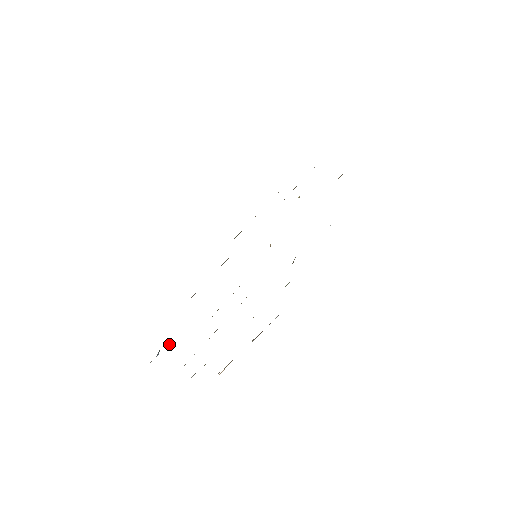
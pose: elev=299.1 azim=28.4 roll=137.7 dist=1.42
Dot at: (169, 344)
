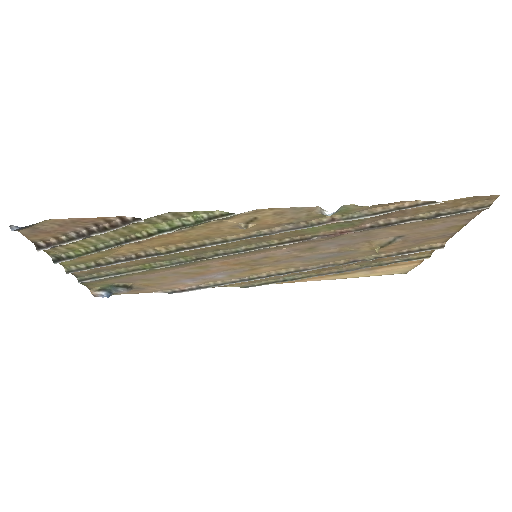
Dot at: (117, 287)
